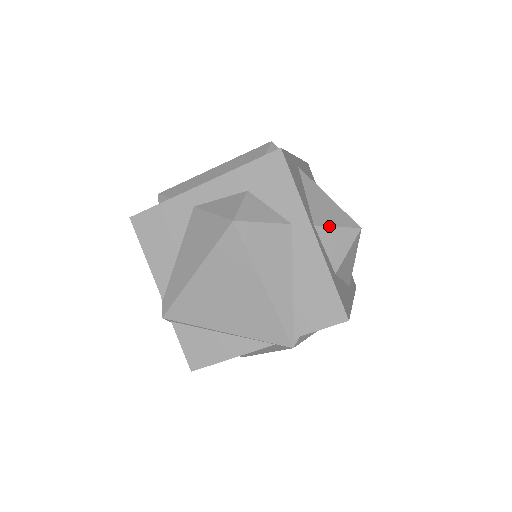
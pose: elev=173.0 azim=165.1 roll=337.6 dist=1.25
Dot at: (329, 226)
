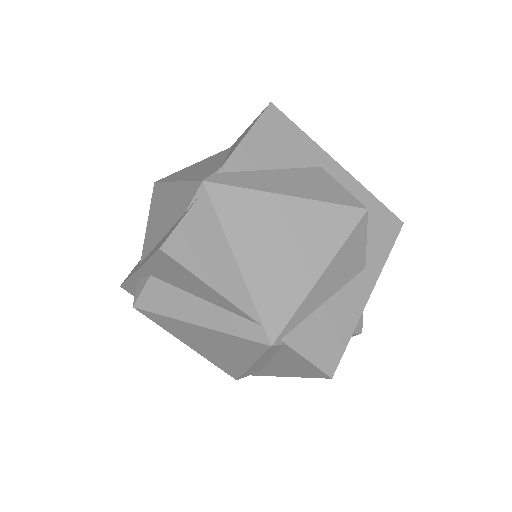
Dot at: occluded
